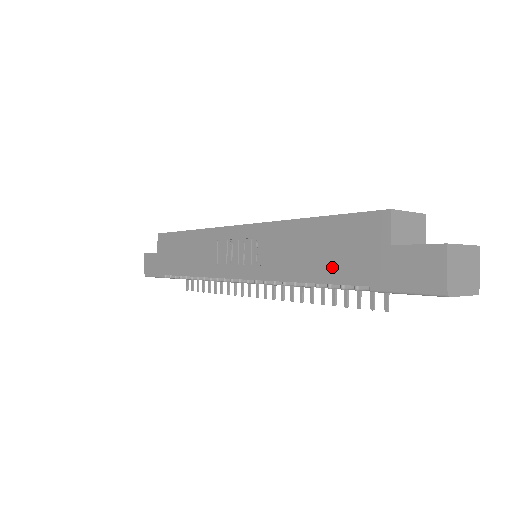
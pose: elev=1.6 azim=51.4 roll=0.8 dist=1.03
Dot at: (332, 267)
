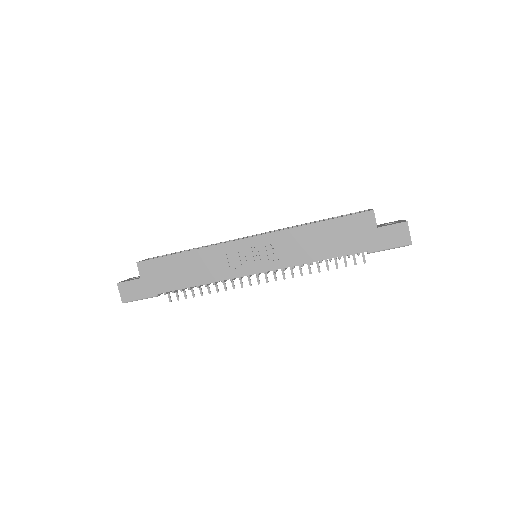
Dot at: (341, 247)
